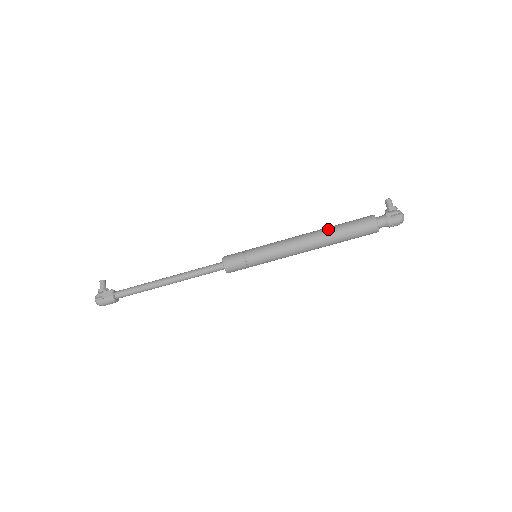
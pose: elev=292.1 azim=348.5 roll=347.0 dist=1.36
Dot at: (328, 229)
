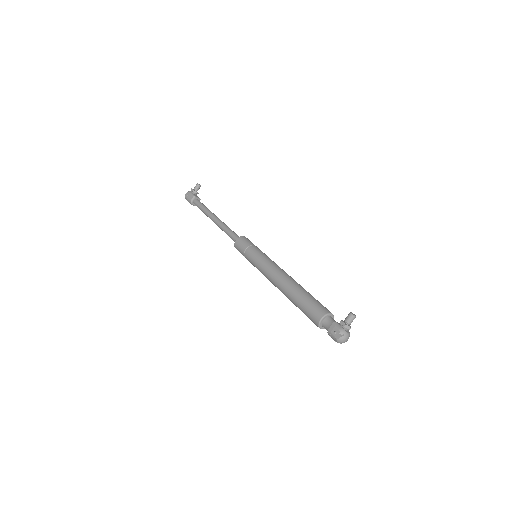
Dot at: (294, 288)
